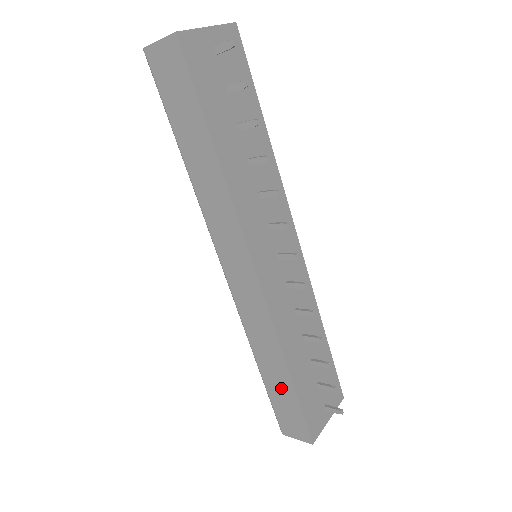
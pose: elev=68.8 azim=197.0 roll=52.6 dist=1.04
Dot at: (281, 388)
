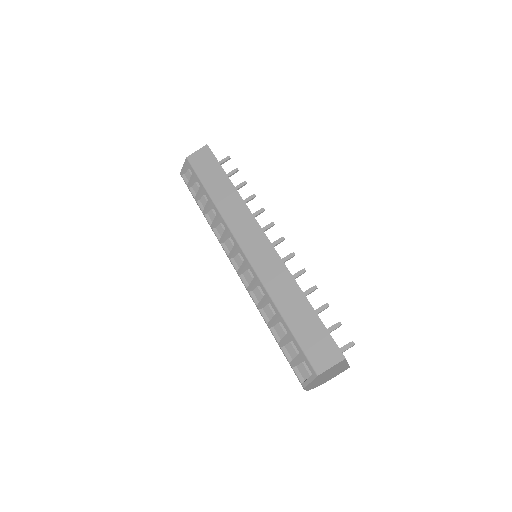
Dot at: (303, 318)
